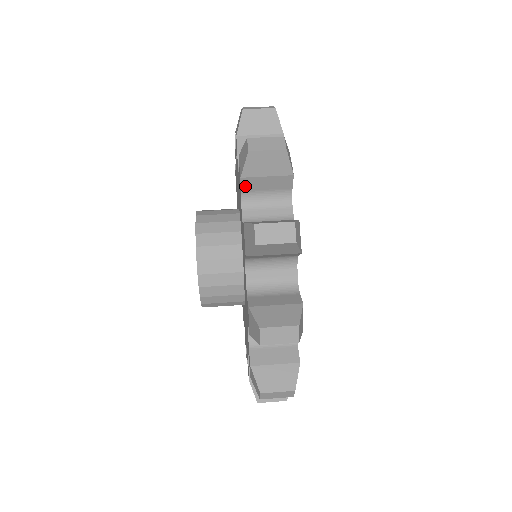
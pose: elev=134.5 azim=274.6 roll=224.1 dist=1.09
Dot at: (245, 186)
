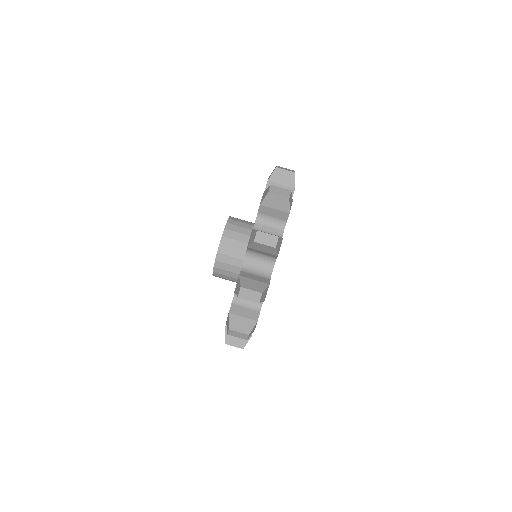
Dot at: (261, 210)
